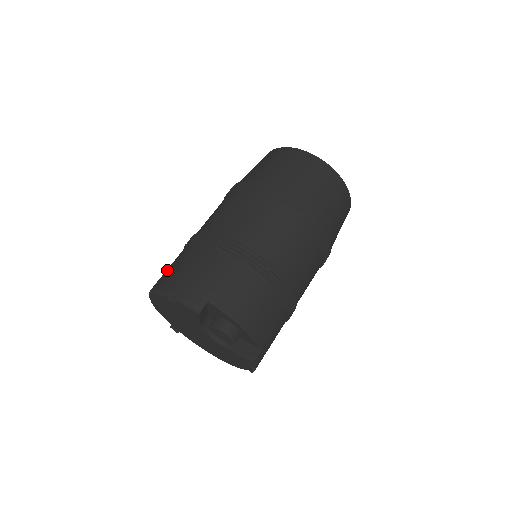
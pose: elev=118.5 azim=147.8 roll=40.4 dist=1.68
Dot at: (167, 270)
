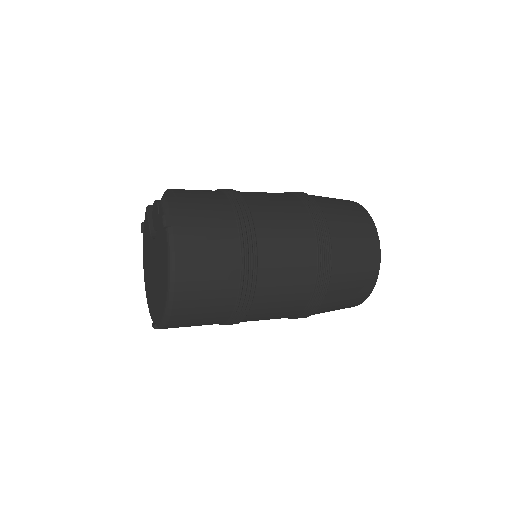
Dot at: occluded
